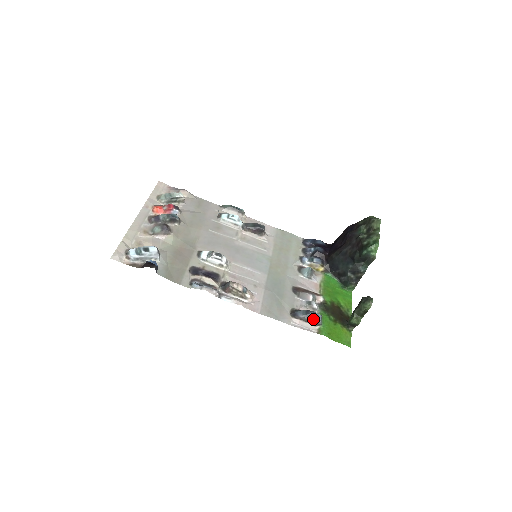
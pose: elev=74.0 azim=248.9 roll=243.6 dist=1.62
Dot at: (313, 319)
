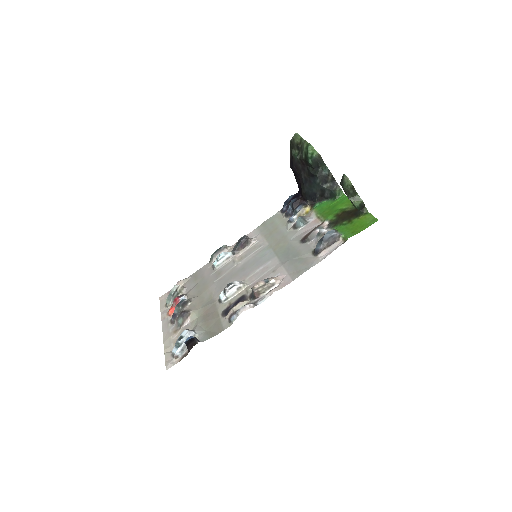
Dot at: (330, 238)
